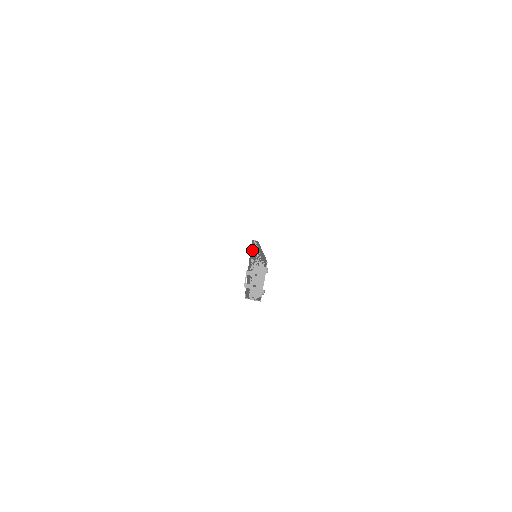
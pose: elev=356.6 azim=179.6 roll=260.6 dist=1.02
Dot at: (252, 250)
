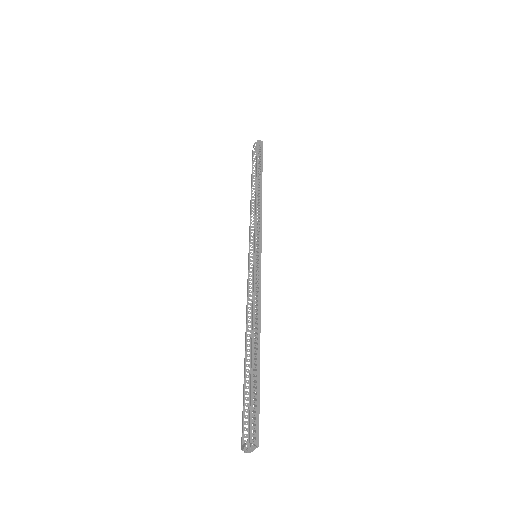
Dot at: (253, 340)
